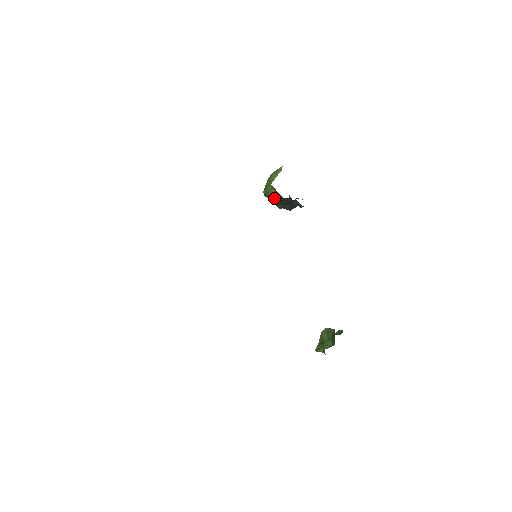
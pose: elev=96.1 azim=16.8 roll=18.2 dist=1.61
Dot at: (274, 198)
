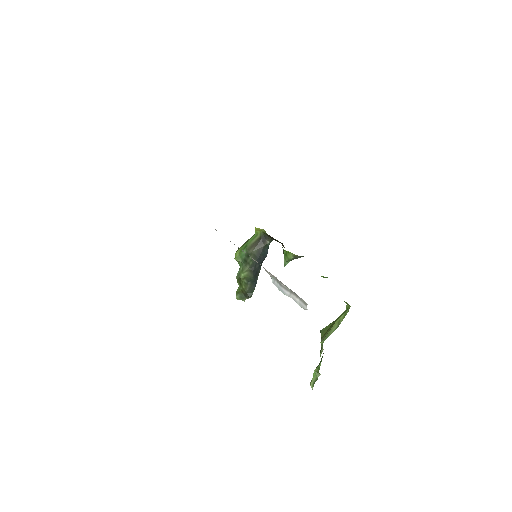
Dot at: (255, 245)
